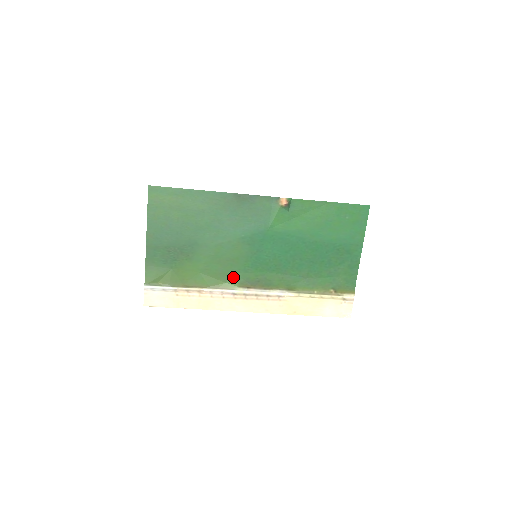
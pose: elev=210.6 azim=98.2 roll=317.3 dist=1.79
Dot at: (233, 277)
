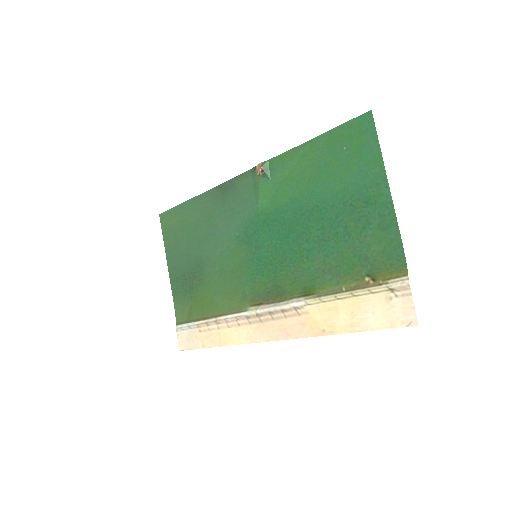
Dot at: (243, 294)
